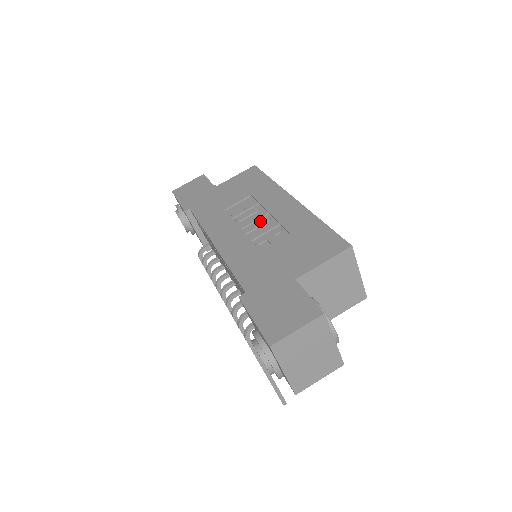
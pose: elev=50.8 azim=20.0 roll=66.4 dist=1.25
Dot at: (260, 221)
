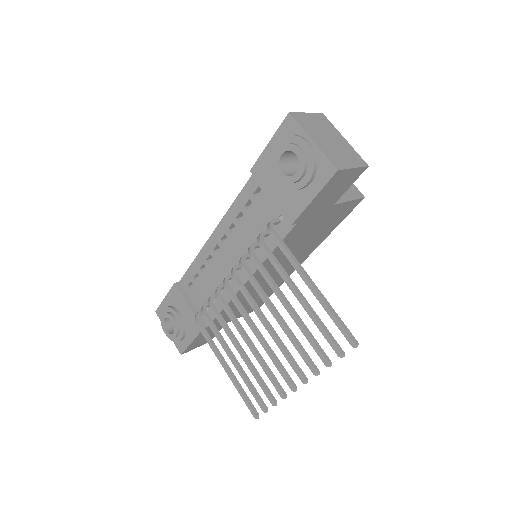
Dot at: occluded
